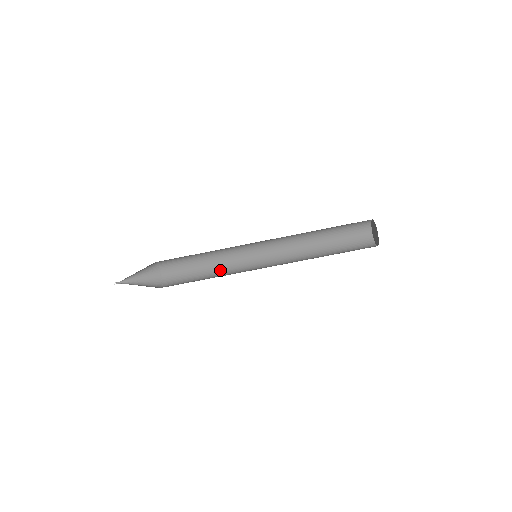
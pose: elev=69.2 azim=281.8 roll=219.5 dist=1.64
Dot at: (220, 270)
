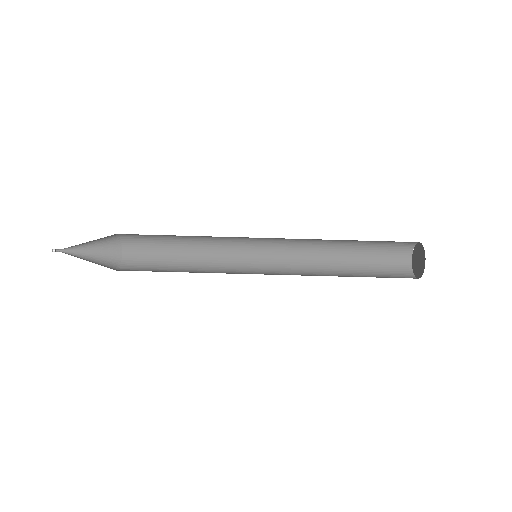
Dot at: (203, 253)
